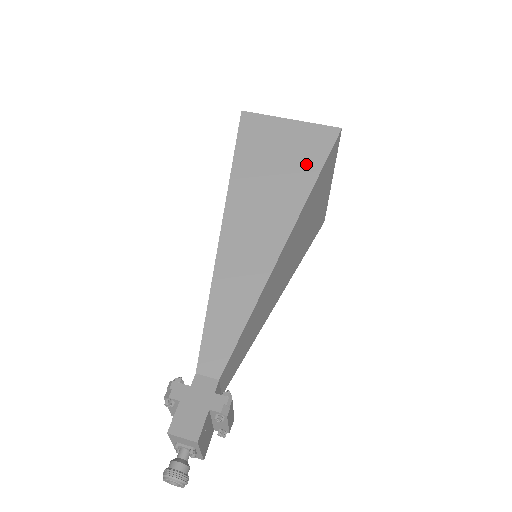
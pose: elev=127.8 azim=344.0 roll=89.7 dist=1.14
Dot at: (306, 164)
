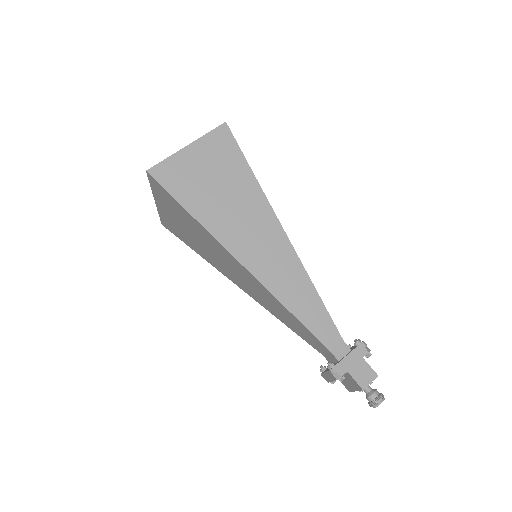
Dot at: (236, 171)
